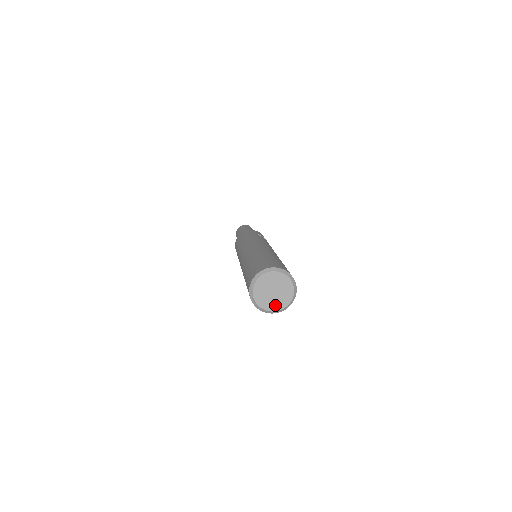
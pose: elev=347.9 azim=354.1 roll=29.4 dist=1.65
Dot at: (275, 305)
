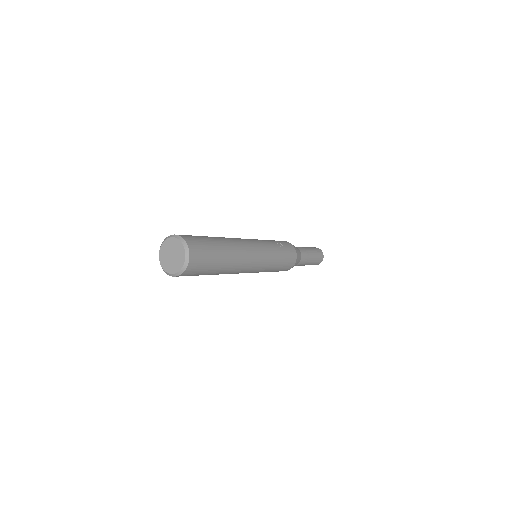
Dot at: (170, 268)
